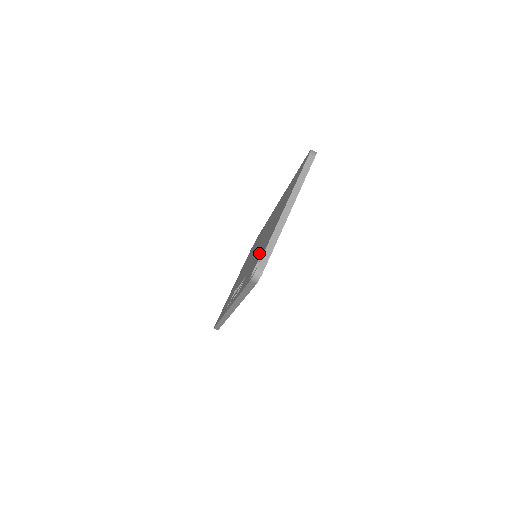
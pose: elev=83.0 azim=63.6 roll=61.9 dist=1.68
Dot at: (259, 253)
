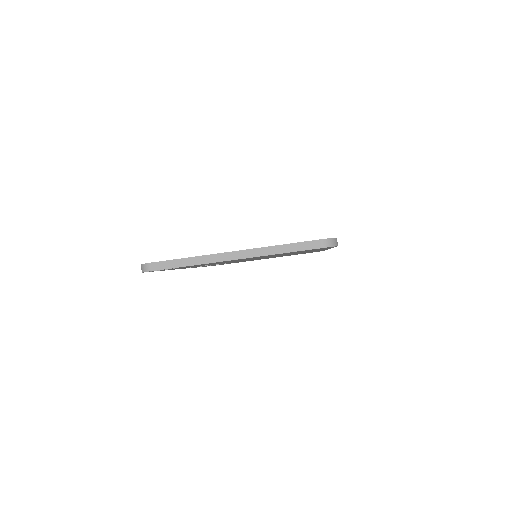
Dot at: occluded
